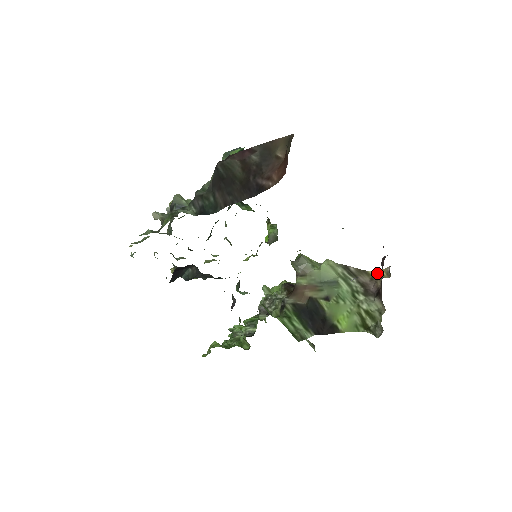
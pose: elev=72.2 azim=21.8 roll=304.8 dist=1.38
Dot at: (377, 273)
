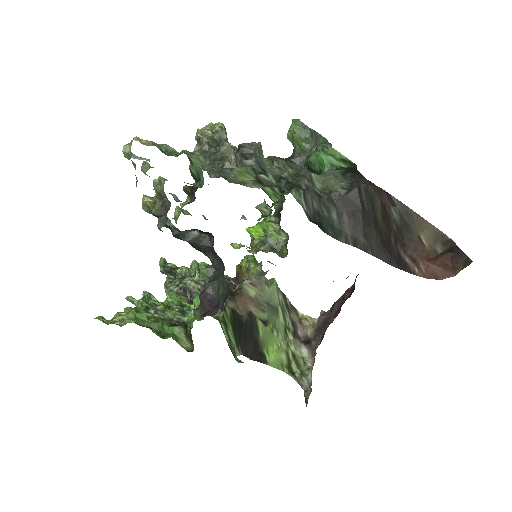
Dot at: (306, 319)
